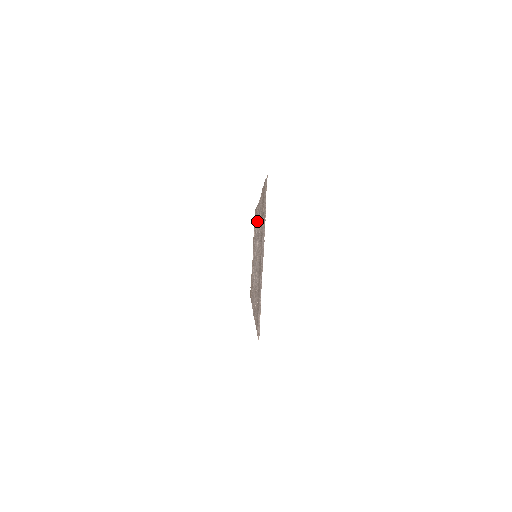
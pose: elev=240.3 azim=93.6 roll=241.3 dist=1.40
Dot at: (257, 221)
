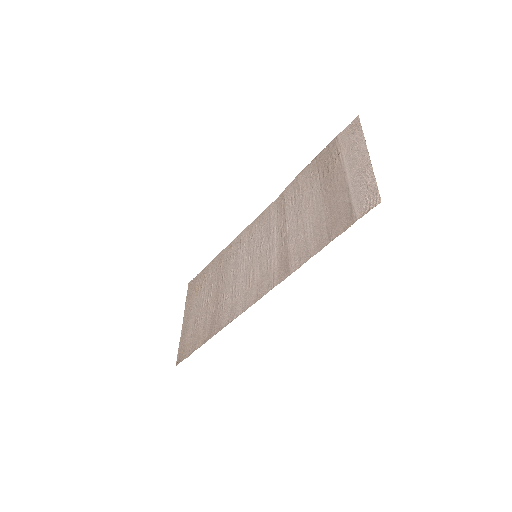
Dot at: (253, 233)
